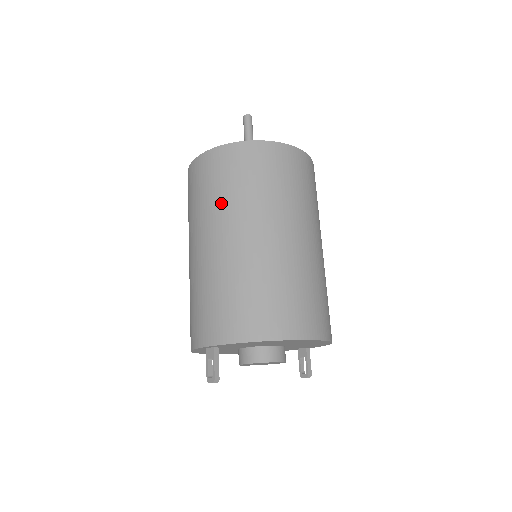
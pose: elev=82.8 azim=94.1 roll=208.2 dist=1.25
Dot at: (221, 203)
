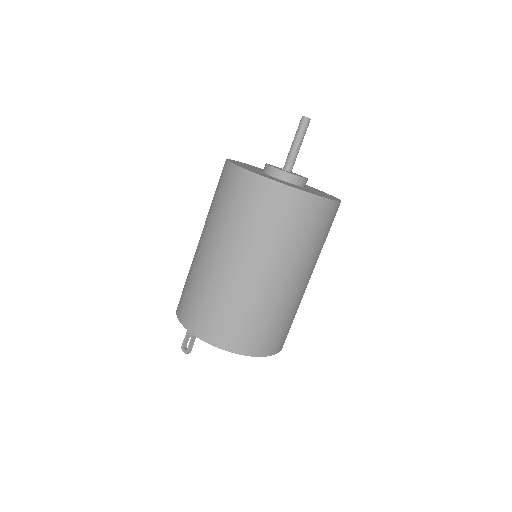
Dot at: (244, 232)
